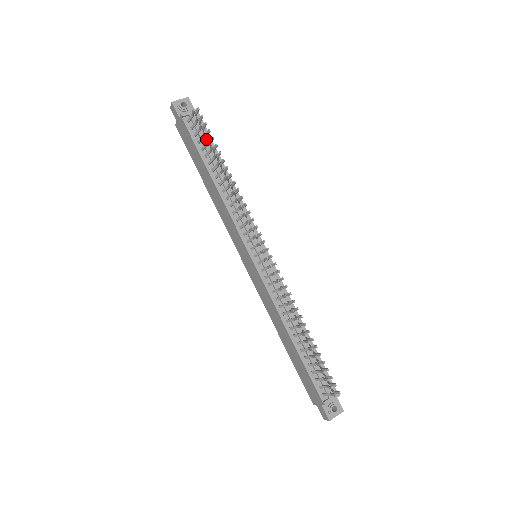
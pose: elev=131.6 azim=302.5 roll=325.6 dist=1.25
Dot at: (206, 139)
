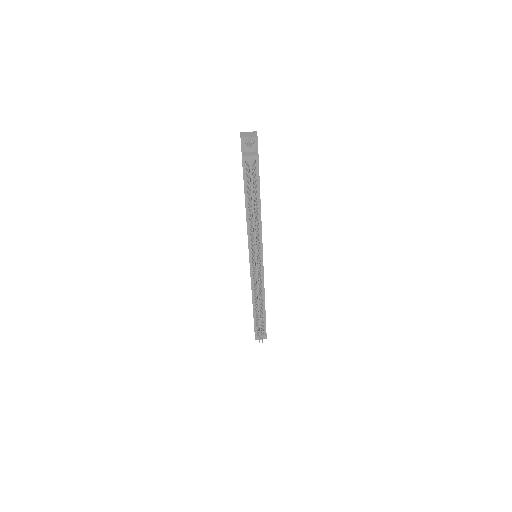
Dot at: (255, 179)
